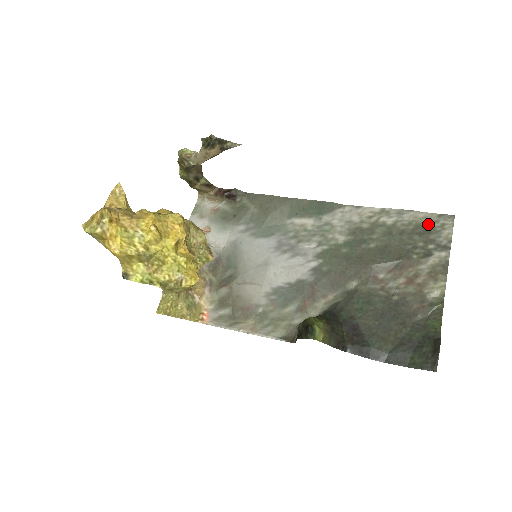
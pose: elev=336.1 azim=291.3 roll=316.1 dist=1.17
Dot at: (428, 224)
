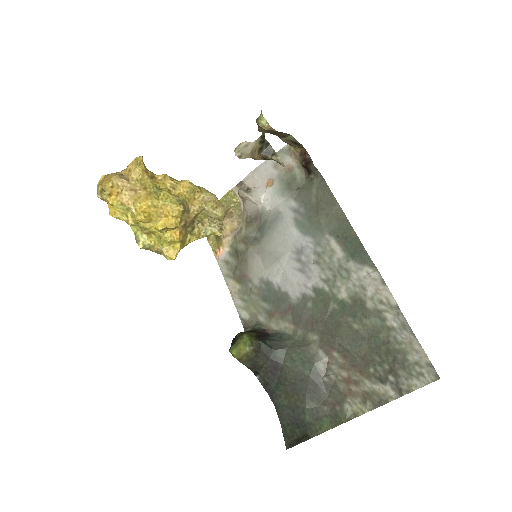
Dot at: (412, 360)
